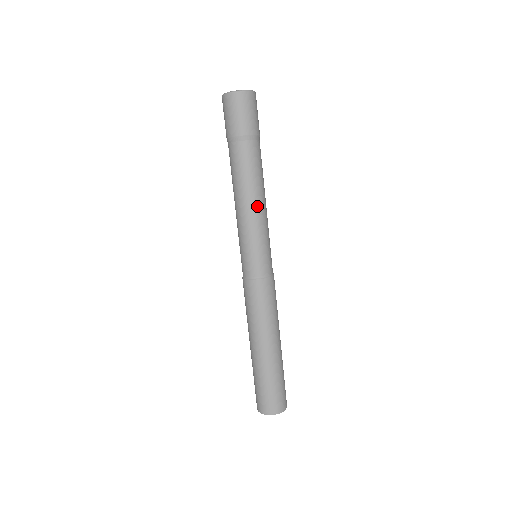
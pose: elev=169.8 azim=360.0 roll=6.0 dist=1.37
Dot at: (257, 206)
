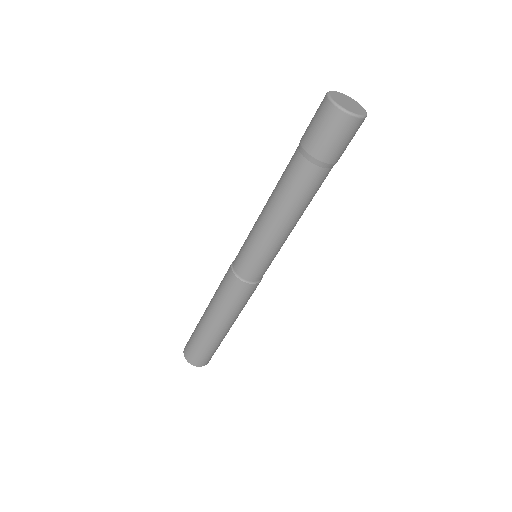
Dot at: (284, 227)
